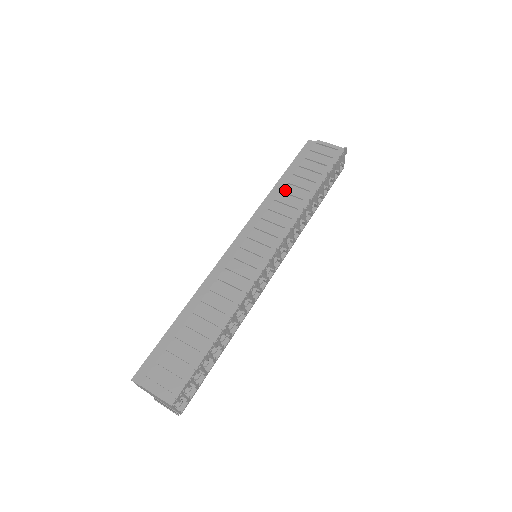
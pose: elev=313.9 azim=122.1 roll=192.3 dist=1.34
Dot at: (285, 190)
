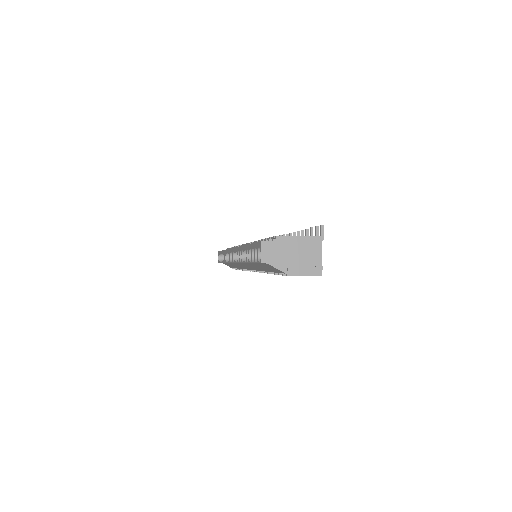
Dot at: occluded
